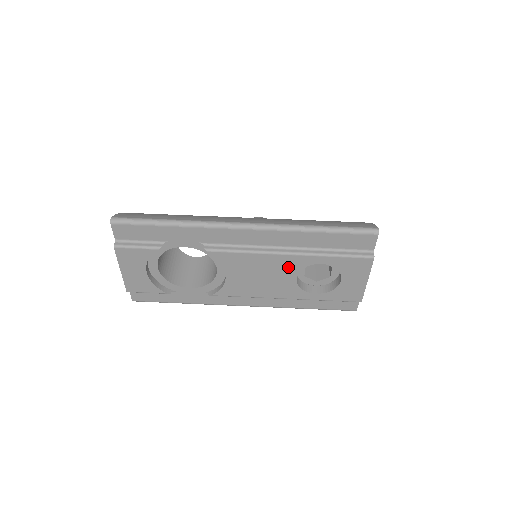
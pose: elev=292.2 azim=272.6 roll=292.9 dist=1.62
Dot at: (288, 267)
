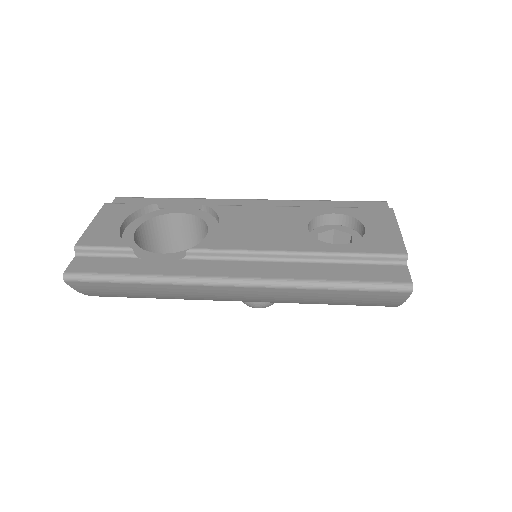
Dot at: (296, 217)
